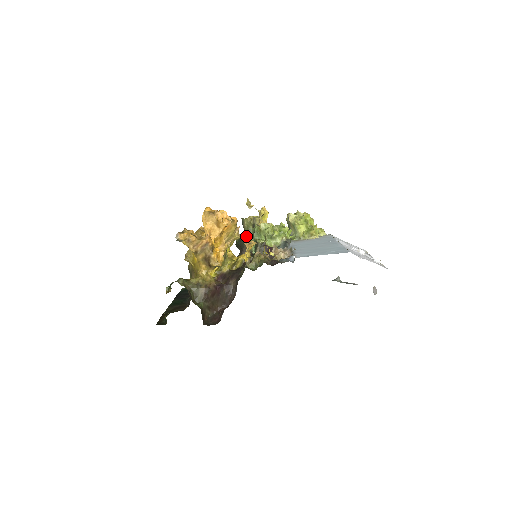
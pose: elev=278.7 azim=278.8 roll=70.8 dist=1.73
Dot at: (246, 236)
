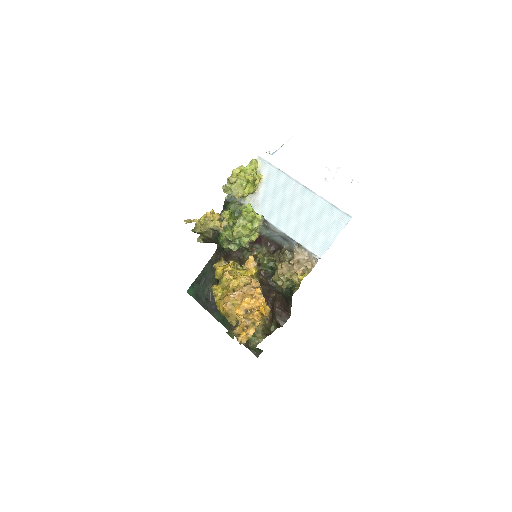
Dot at: (225, 248)
